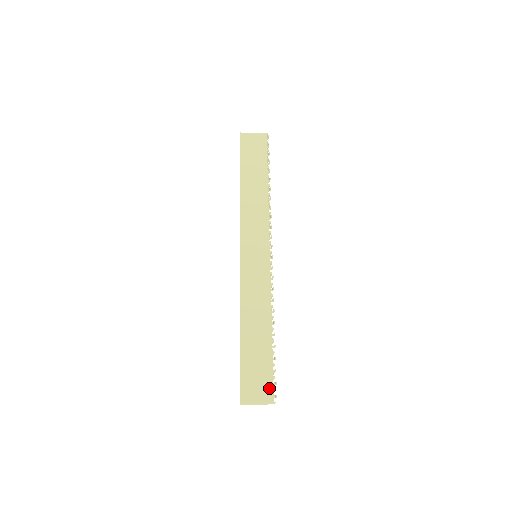
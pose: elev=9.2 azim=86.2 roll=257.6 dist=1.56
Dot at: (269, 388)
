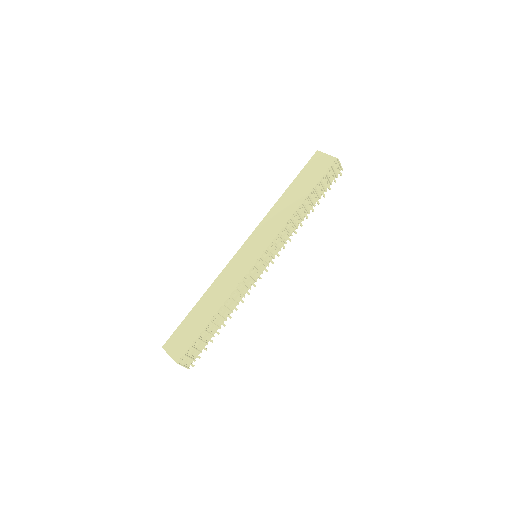
Dot at: (182, 351)
